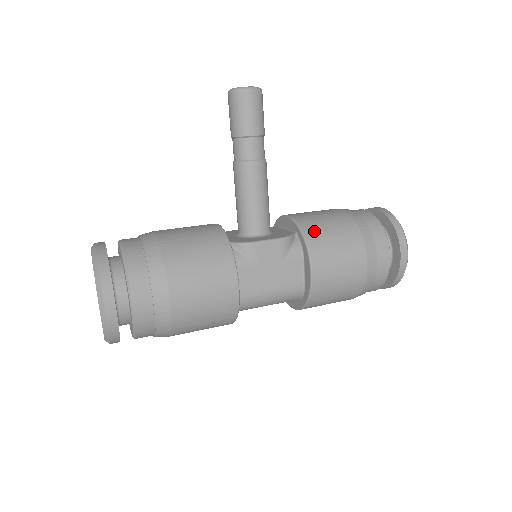
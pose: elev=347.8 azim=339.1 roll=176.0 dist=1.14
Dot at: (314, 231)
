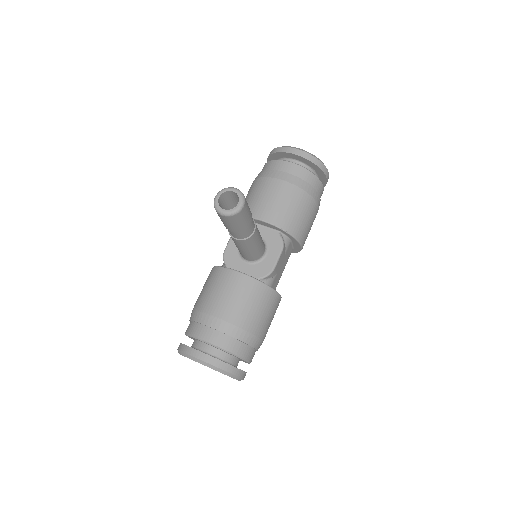
Dot at: (292, 224)
